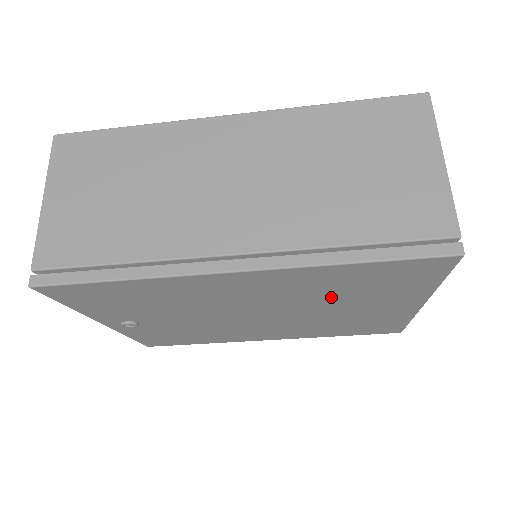
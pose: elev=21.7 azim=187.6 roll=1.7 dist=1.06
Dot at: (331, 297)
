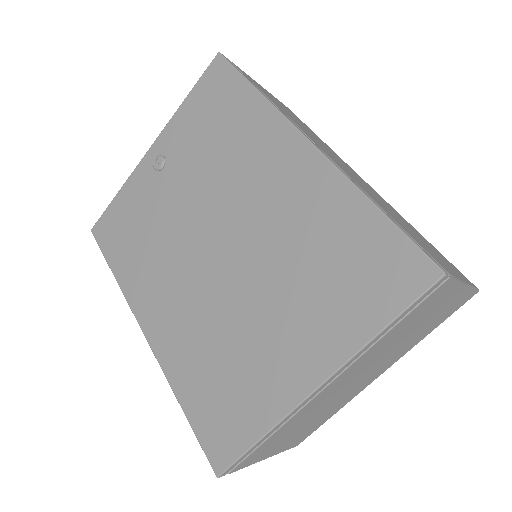
Dot at: (293, 265)
